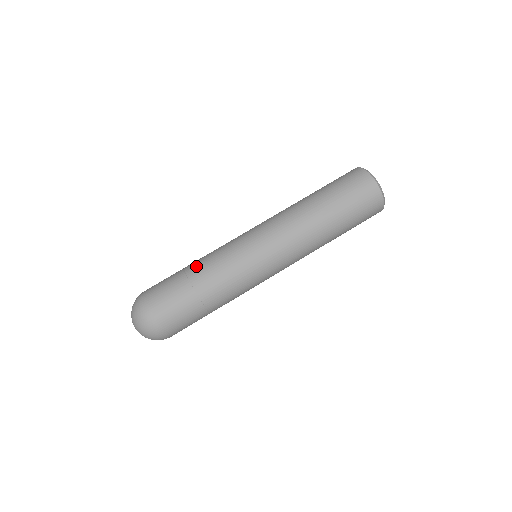
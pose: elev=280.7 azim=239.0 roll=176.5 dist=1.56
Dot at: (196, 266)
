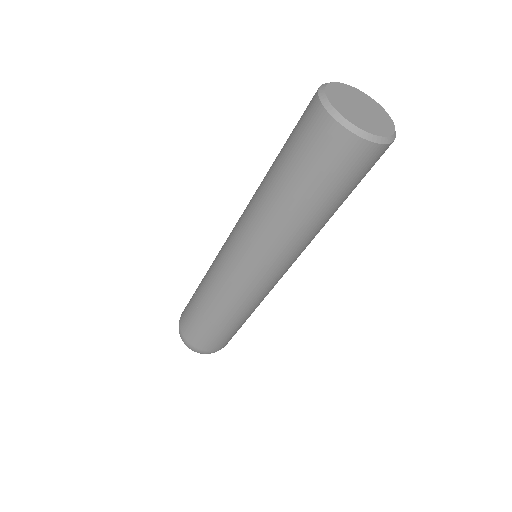
Dot at: (209, 311)
